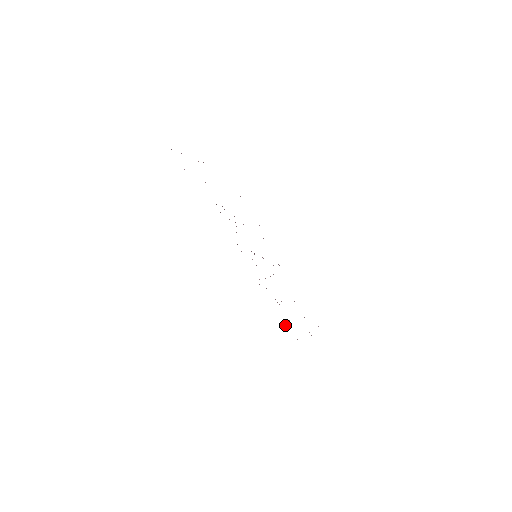
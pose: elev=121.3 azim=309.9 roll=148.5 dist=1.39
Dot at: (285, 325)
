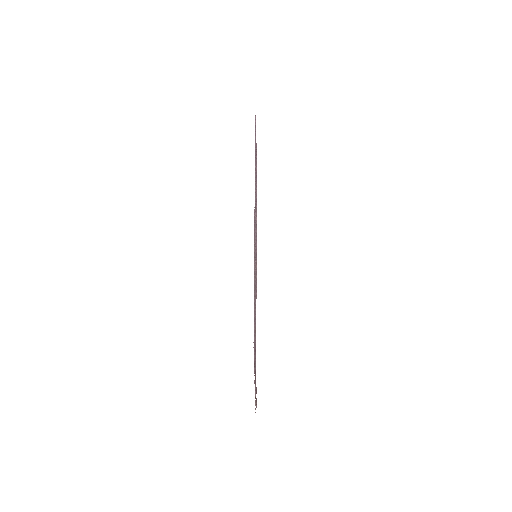
Dot at: occluded
